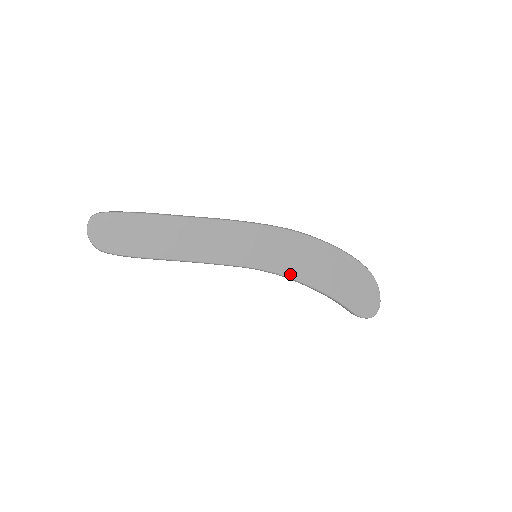
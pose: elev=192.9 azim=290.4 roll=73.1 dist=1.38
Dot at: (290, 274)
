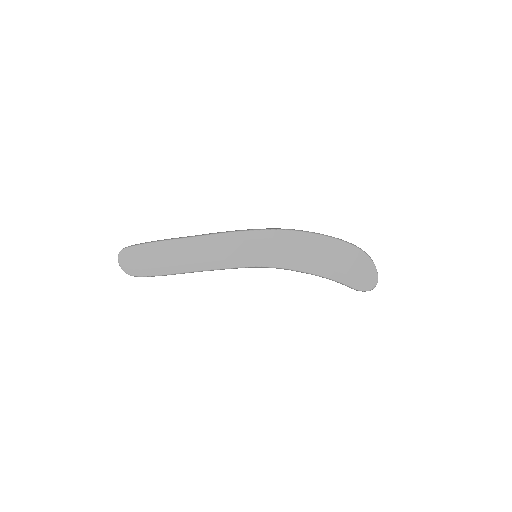
Dot at: (287, 266)
